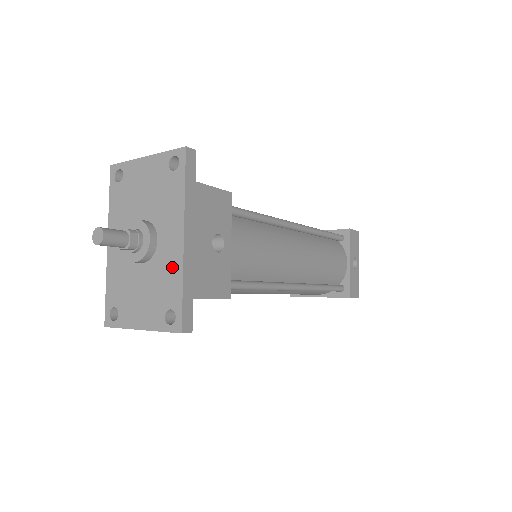
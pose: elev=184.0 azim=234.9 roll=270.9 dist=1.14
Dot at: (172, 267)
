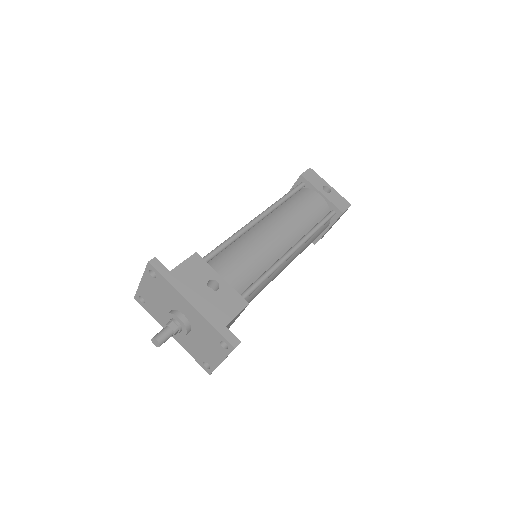
Dot at: (201, 322)
